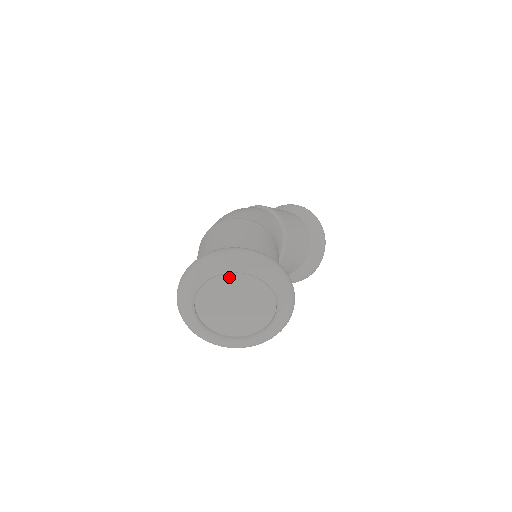
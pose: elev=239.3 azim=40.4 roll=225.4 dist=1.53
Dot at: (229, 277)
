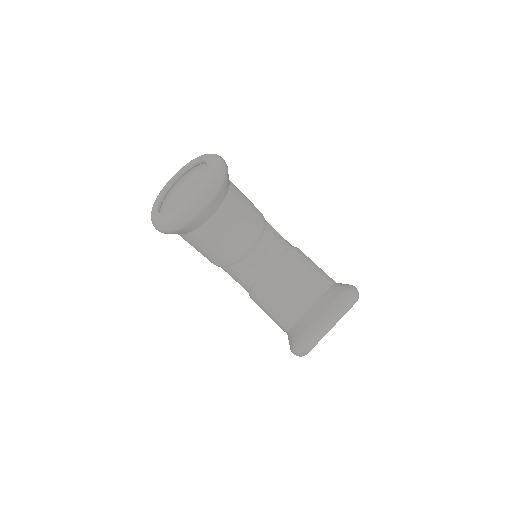
Dot at: (196, 185)
